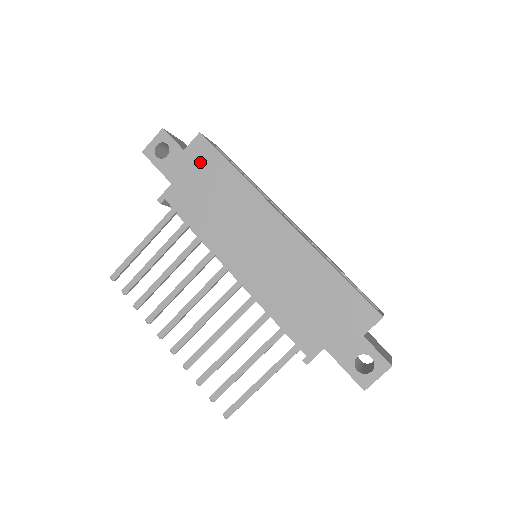
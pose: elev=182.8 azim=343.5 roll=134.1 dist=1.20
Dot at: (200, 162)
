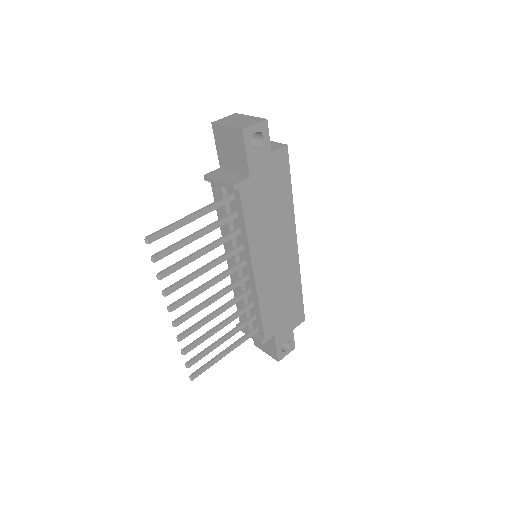
Dot at: (276, 171)
